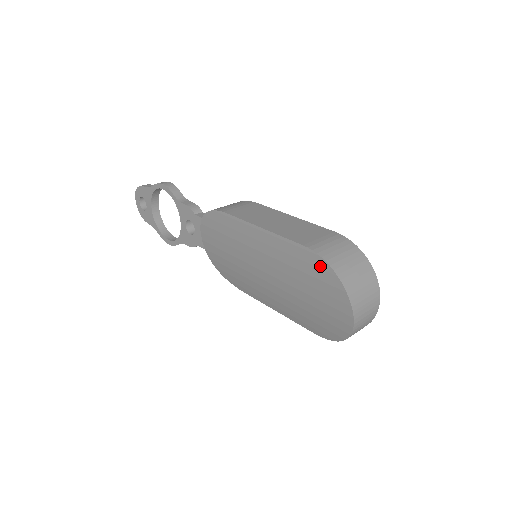
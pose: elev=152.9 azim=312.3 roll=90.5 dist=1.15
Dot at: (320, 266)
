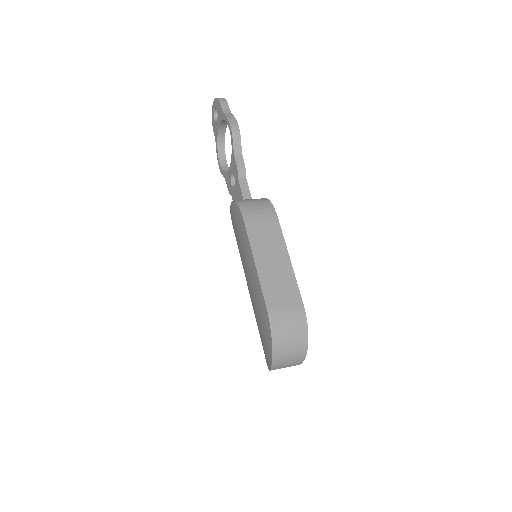
Dot at: (268, 330)
